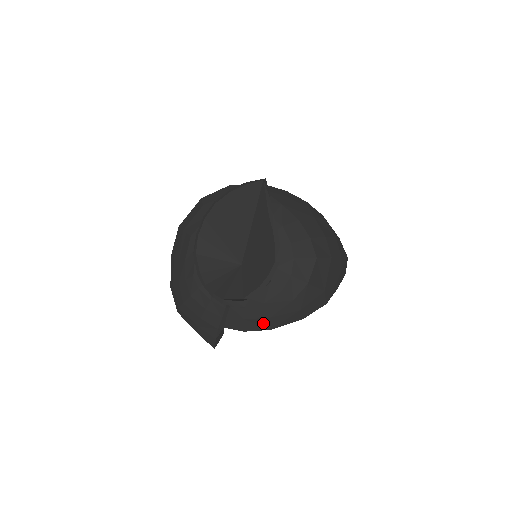
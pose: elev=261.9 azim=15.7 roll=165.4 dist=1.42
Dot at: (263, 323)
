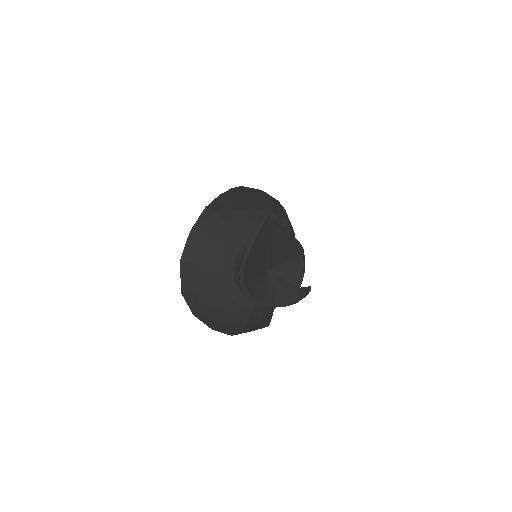
Dot at: occluded
